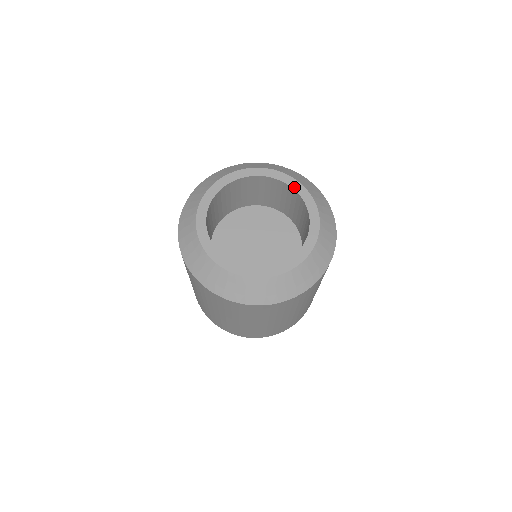
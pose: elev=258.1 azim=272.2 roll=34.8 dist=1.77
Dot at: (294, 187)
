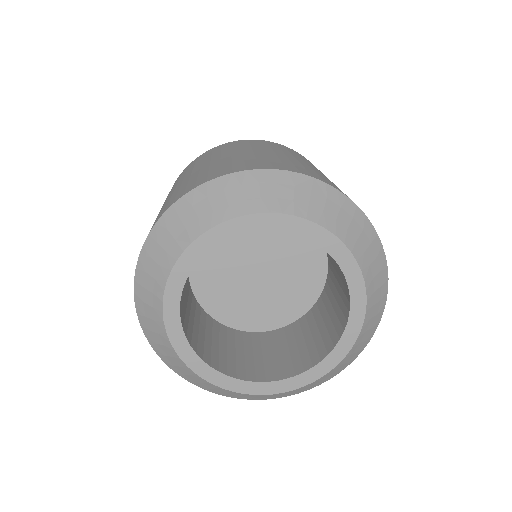
Dot at: (347, 273)
